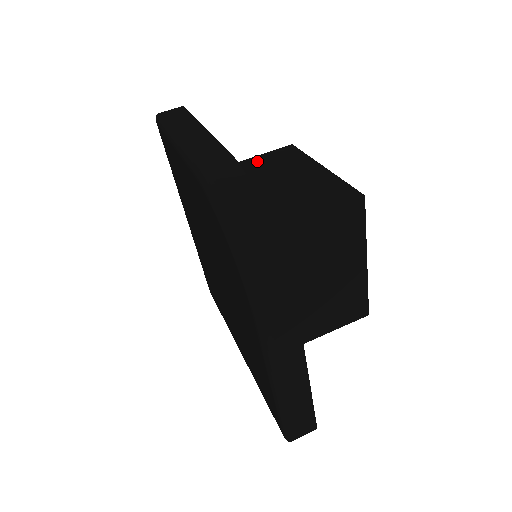
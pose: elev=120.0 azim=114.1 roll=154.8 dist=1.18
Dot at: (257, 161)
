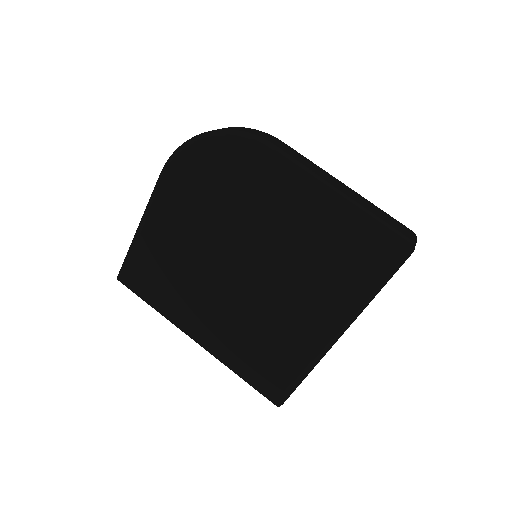
Dot at: occluded
